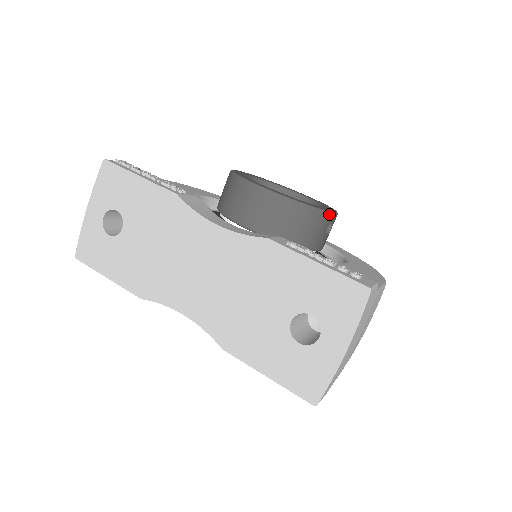
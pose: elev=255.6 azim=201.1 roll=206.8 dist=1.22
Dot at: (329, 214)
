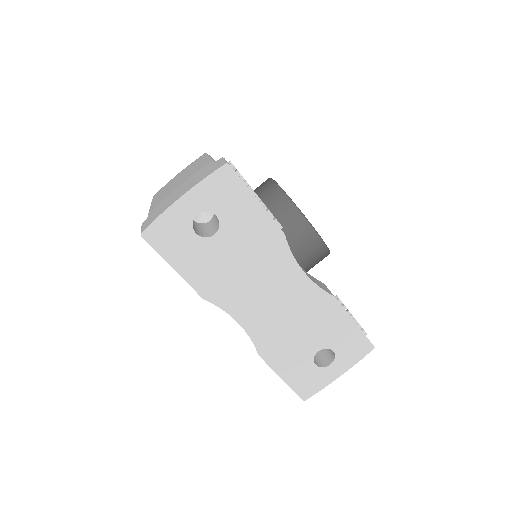
Dot at: occluded
